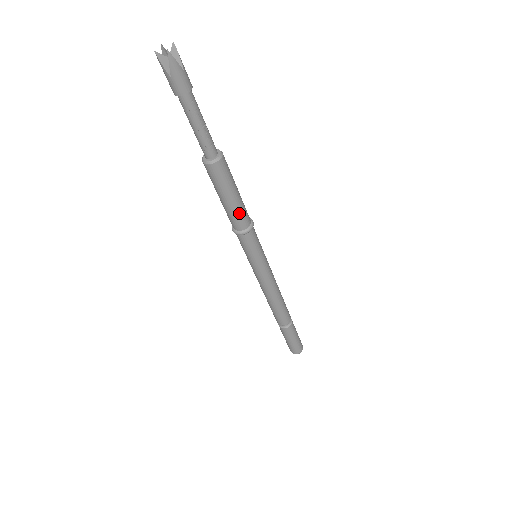
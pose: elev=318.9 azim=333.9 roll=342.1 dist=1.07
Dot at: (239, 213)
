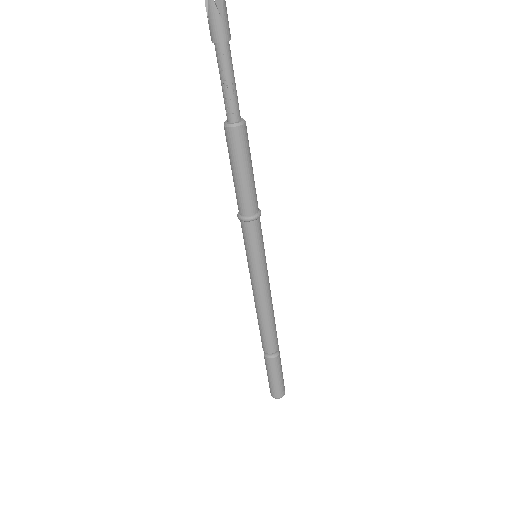
Dot at: (242, 195)
